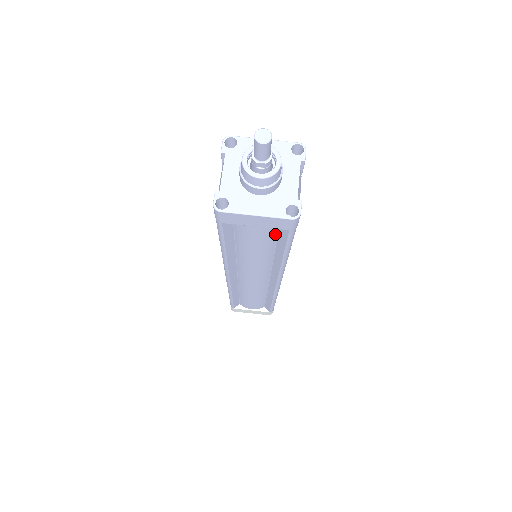
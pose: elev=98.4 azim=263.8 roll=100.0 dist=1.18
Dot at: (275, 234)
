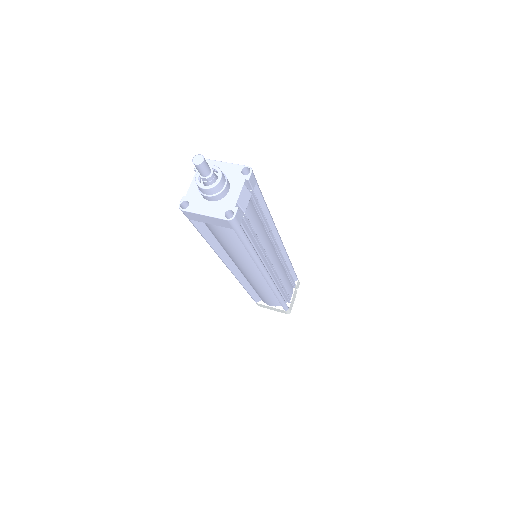
Dot at: (234, 233)
